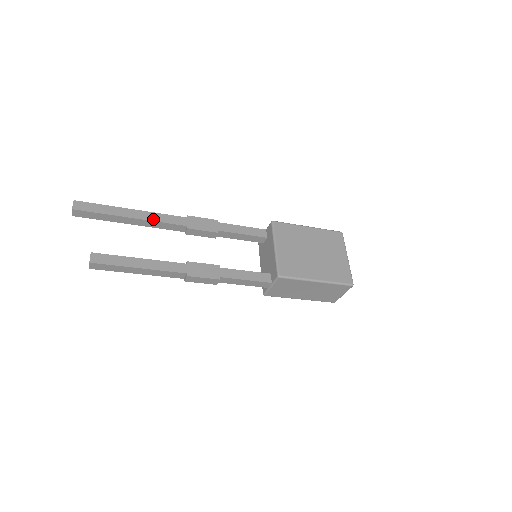
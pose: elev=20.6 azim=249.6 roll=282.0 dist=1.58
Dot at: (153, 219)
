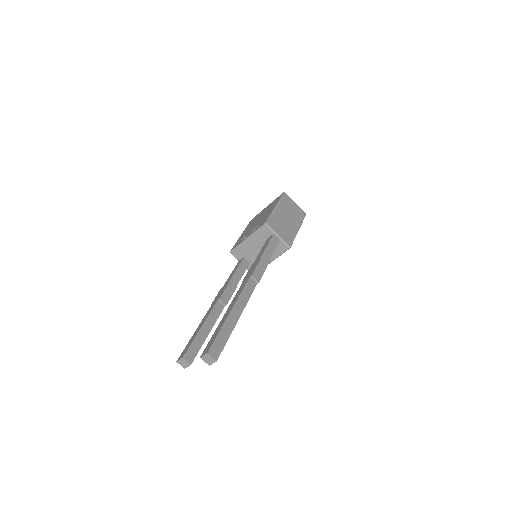
Dot at: occluded
